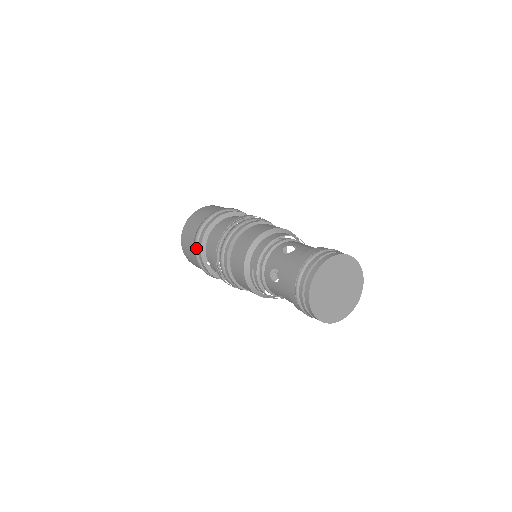
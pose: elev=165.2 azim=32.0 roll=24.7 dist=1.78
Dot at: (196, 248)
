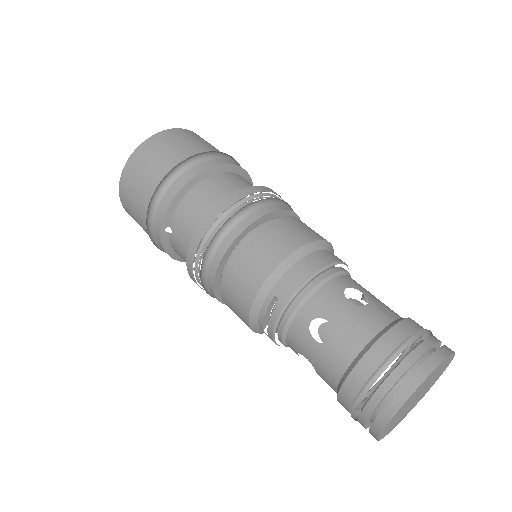
Dot at: (155, 195)
